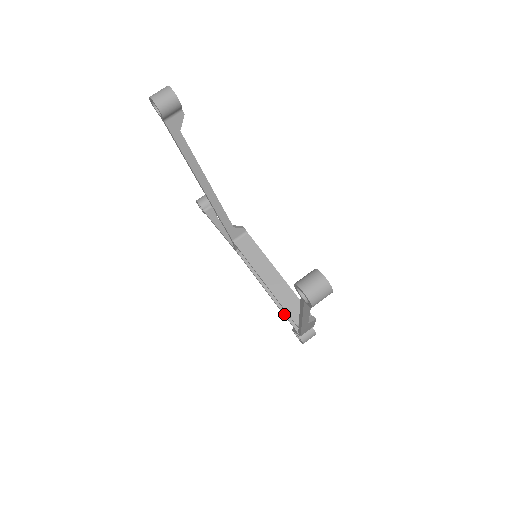
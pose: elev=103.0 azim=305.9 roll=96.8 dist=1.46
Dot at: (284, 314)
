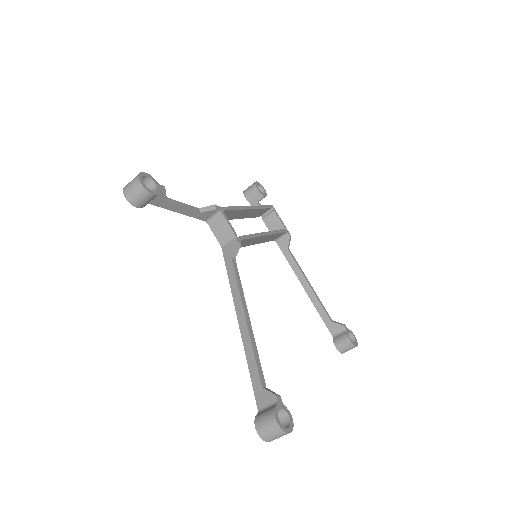
Dot at: occluded
